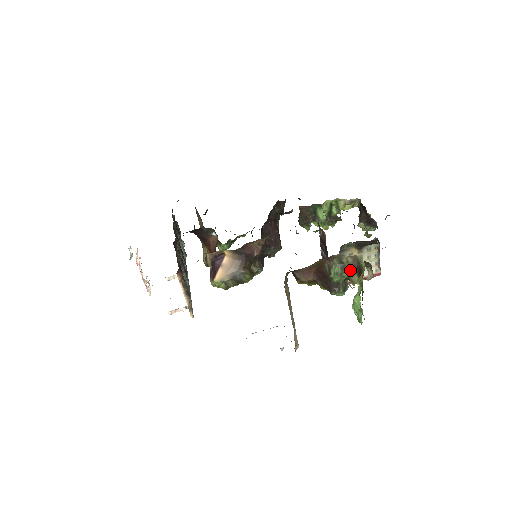
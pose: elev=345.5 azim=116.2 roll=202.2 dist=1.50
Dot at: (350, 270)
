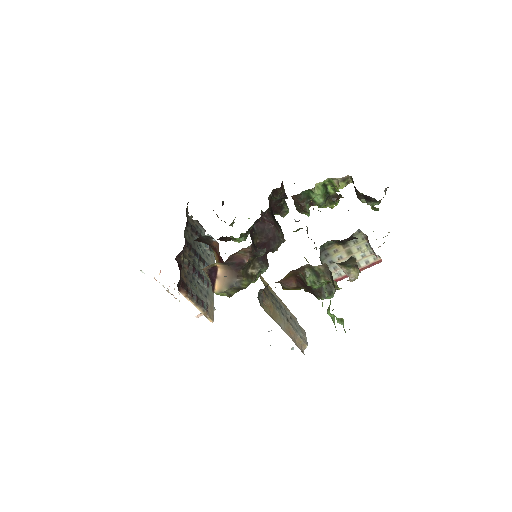
Dot at: (325, 277)
